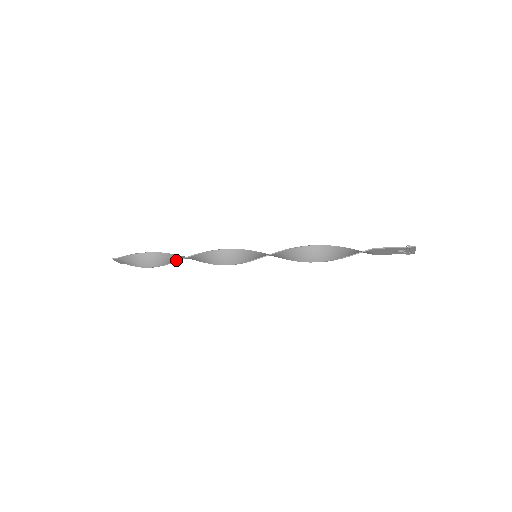
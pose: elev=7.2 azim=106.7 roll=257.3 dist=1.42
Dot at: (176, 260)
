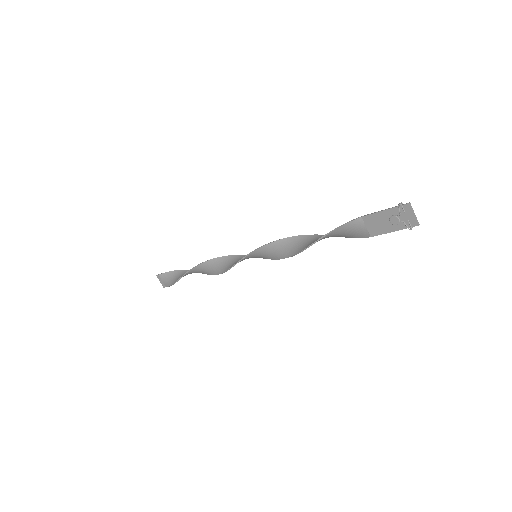
Dot at: (194, 267)
